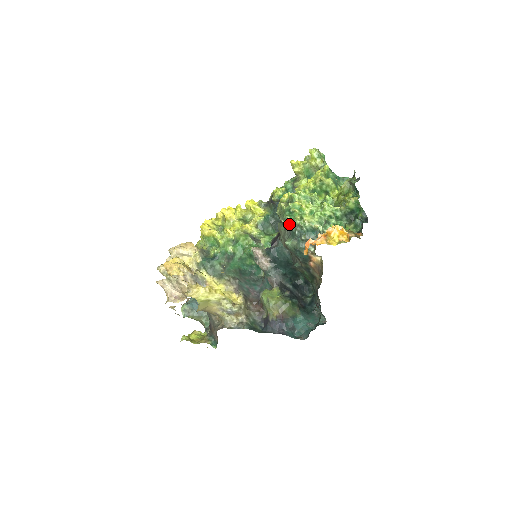
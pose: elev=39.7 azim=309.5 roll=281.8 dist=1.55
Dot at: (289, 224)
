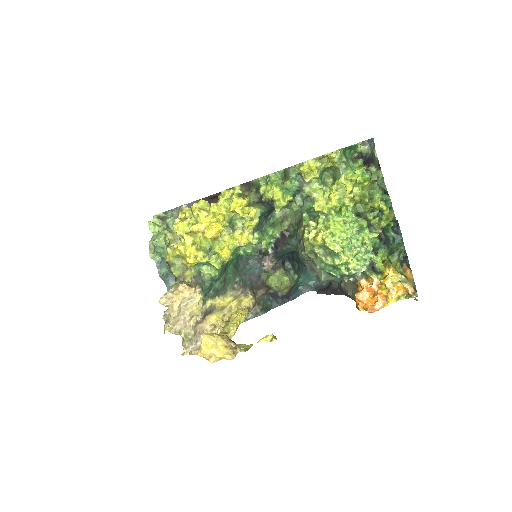
Dot at: occluded
